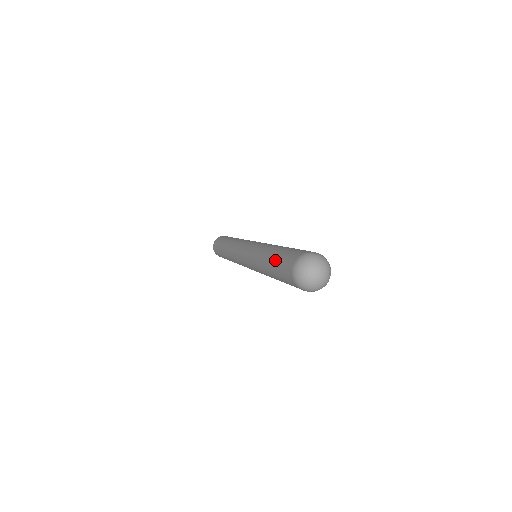
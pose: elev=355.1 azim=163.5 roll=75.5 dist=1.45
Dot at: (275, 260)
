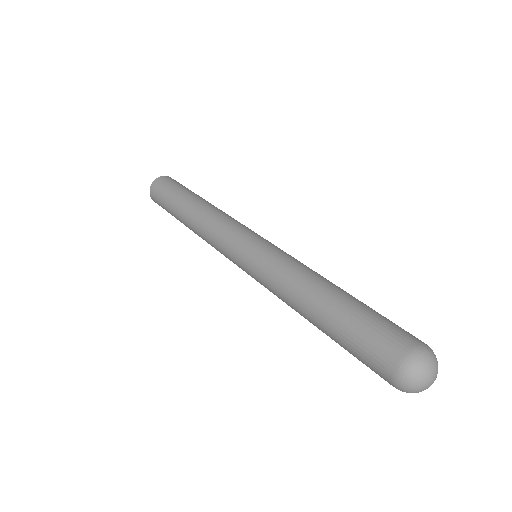
Dot at: (339, 333)
